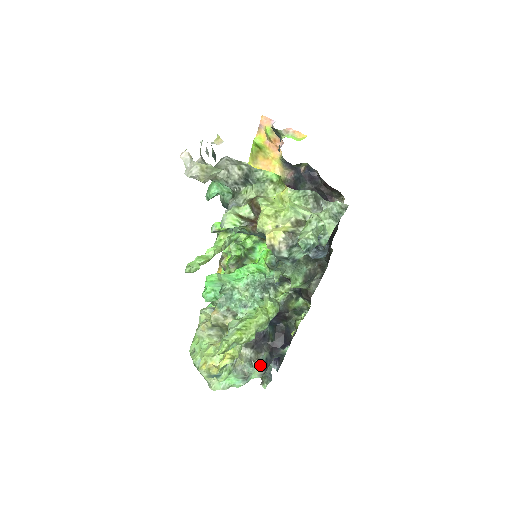
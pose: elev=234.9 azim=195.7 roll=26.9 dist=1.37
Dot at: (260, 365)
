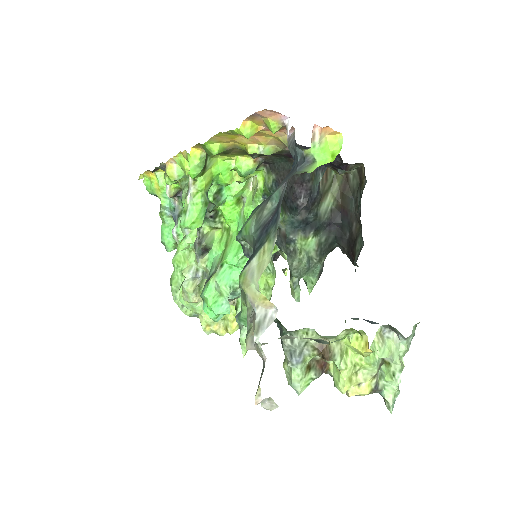
Dot at: occluded
